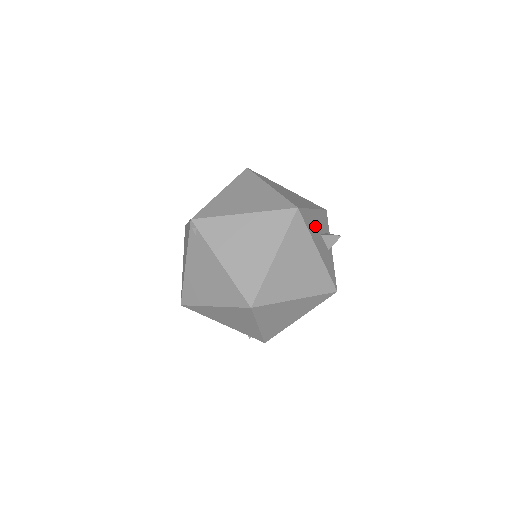
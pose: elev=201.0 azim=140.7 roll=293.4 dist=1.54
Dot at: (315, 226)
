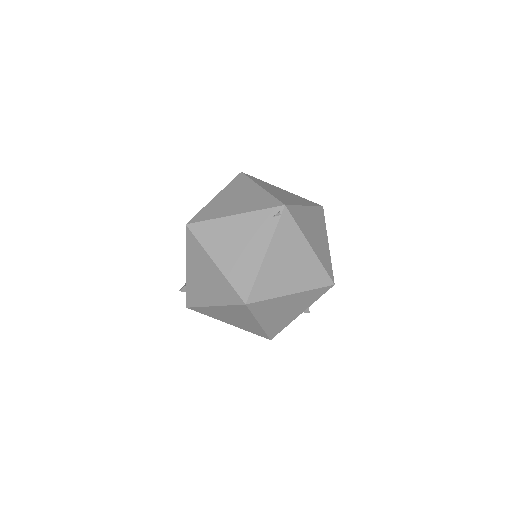
Dot at: occluded
